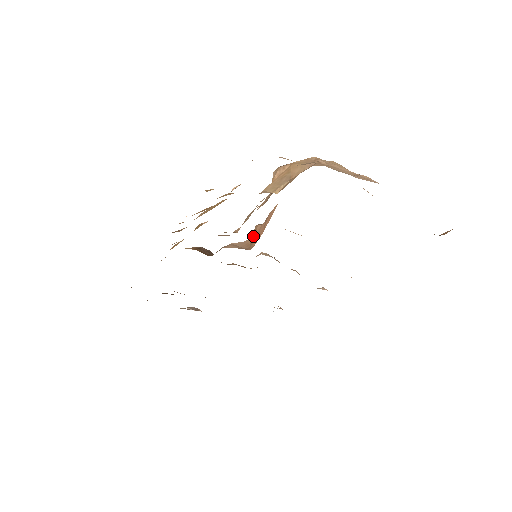
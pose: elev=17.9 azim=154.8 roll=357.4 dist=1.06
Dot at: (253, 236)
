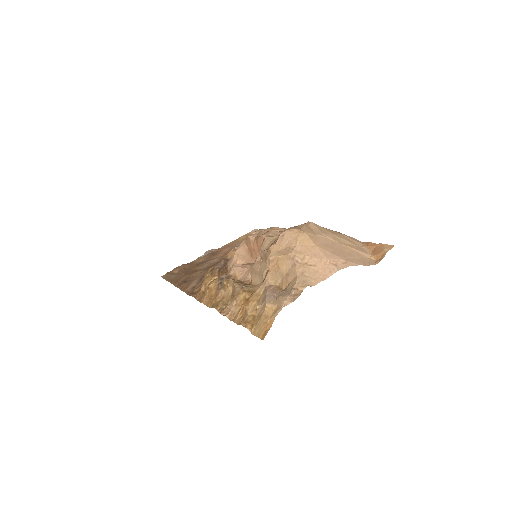
Dot at: (249, 247)
